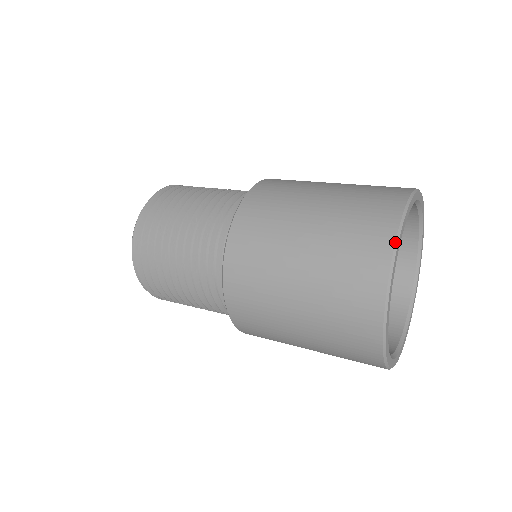
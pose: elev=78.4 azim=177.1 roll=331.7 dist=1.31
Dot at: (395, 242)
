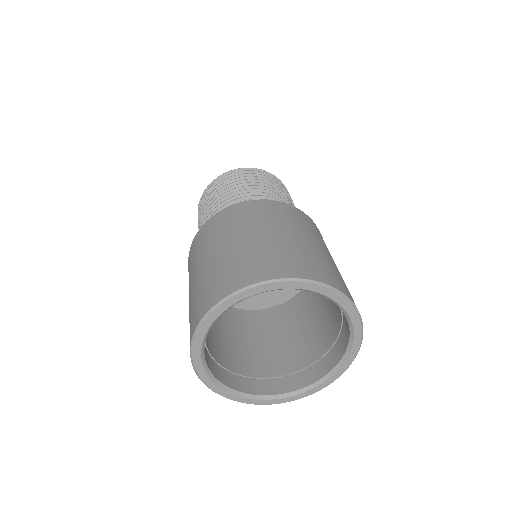
Dot at: (191, 343)
